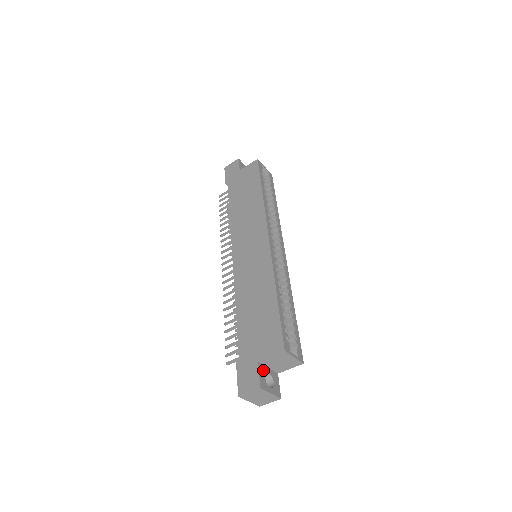
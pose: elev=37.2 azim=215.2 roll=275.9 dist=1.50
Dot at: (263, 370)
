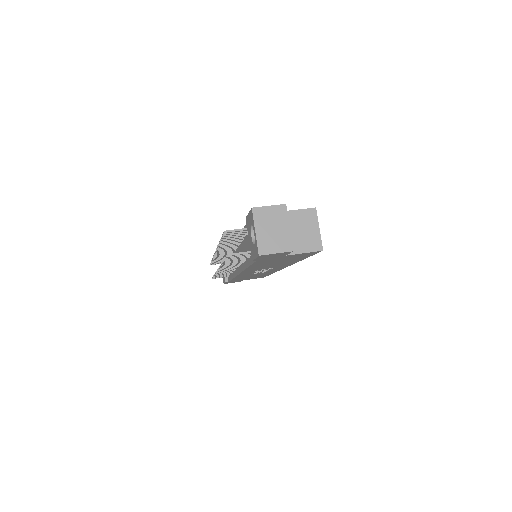
Dot at: occluded
